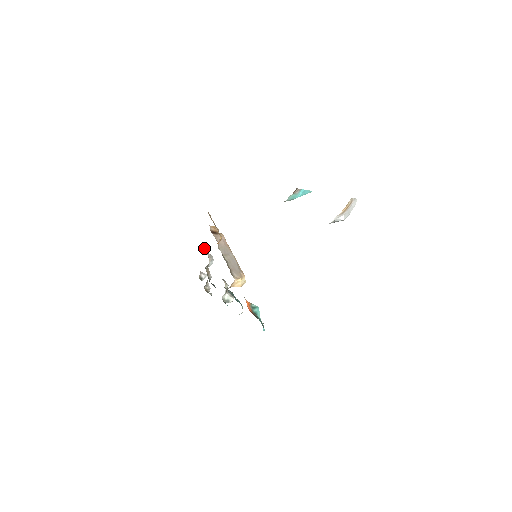
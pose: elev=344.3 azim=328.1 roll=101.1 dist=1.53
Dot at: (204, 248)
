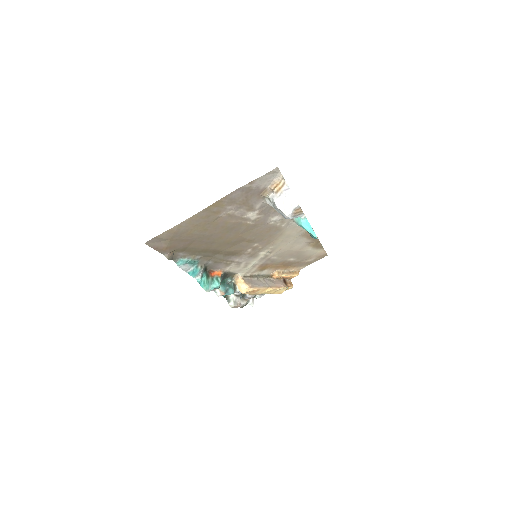
Dot at: occluded
